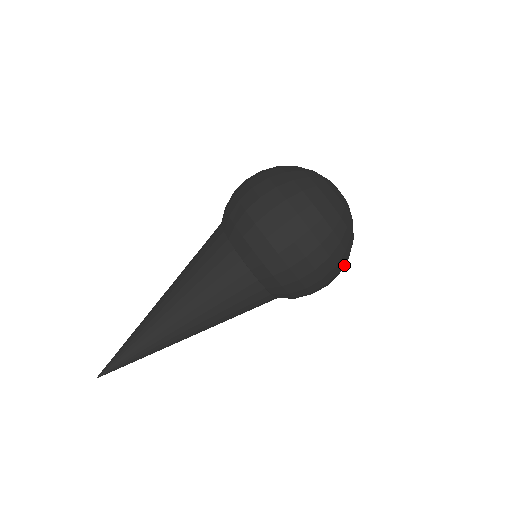
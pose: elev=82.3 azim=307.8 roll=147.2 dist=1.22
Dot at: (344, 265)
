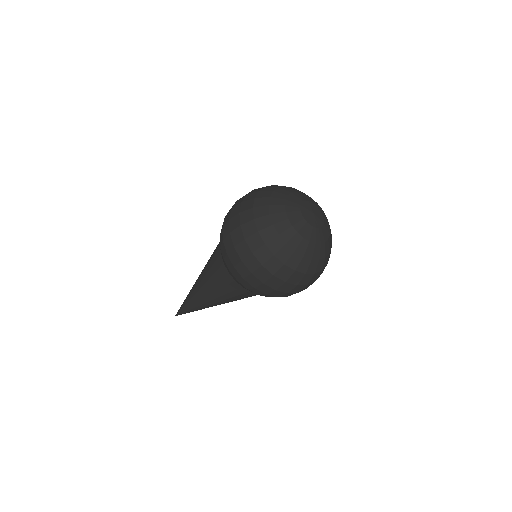
Dot at: occluded
